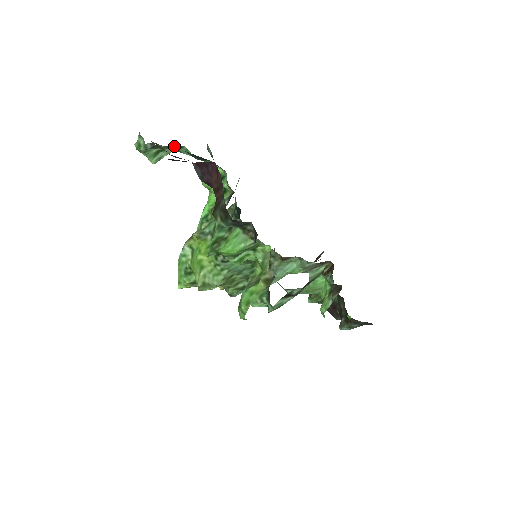
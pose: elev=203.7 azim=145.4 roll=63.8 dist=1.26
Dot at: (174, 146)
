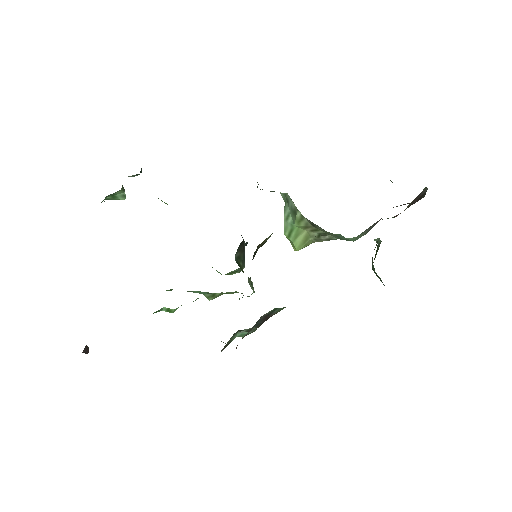
Dot at: (113, 193)
